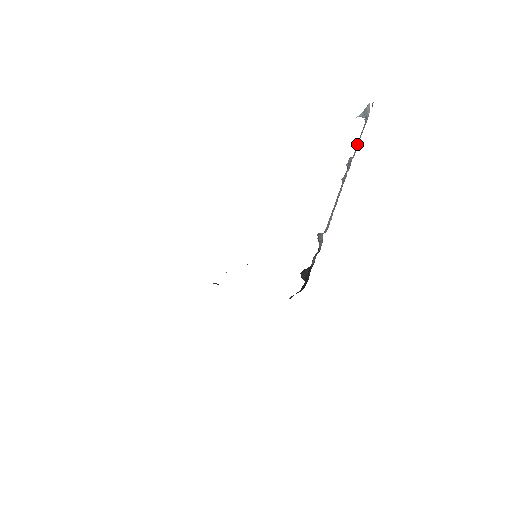
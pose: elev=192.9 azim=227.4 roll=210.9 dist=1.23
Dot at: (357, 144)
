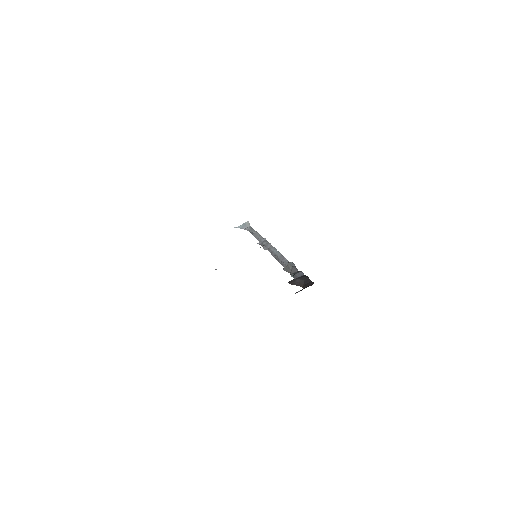
Dot at: (259, 236)
